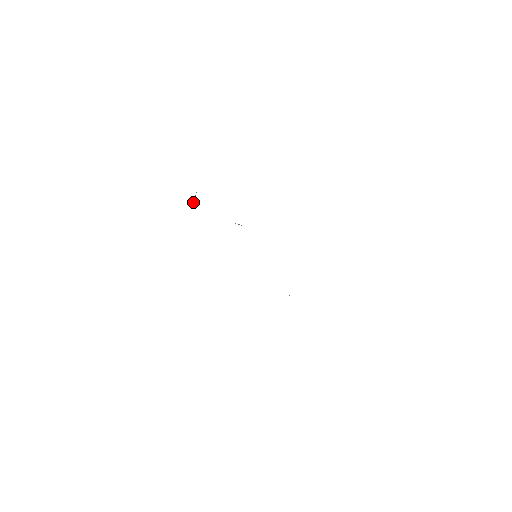
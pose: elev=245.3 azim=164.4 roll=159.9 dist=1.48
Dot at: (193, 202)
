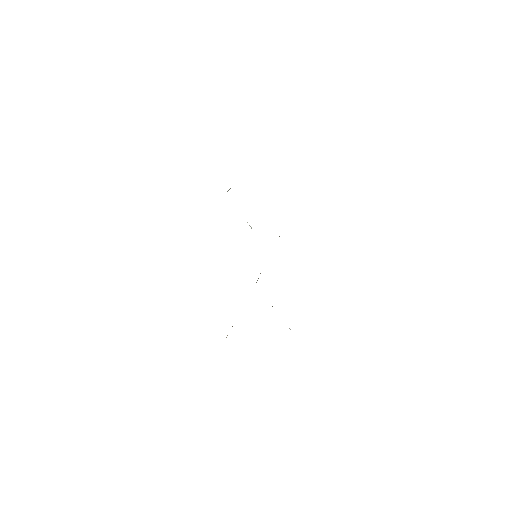
Dot at: (228, 190)
